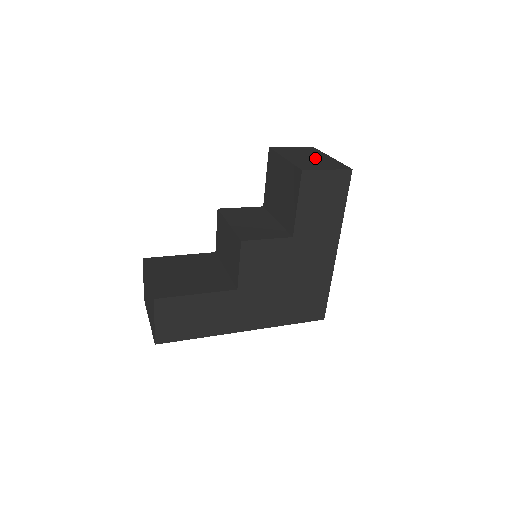
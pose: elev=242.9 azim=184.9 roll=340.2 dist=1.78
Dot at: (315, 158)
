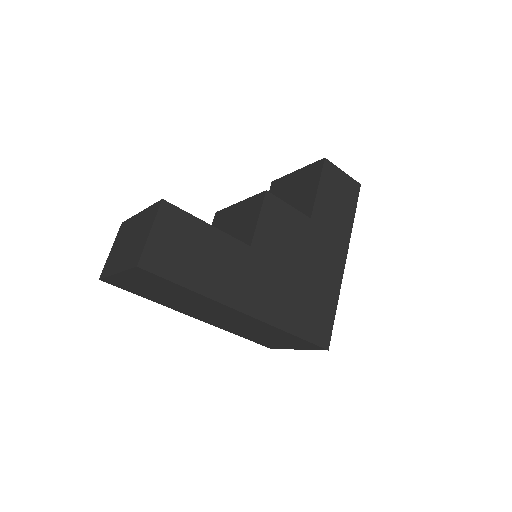
Dot at: occluded
